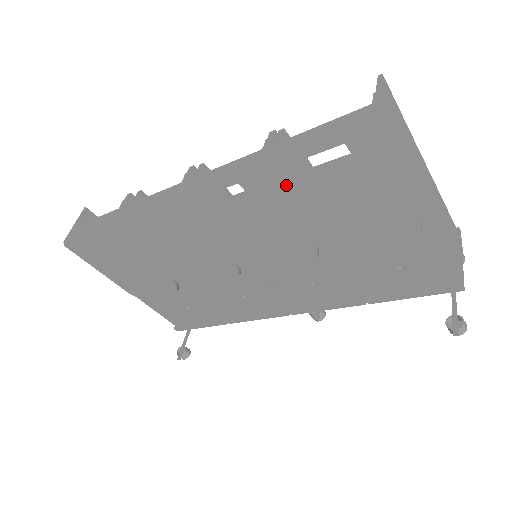
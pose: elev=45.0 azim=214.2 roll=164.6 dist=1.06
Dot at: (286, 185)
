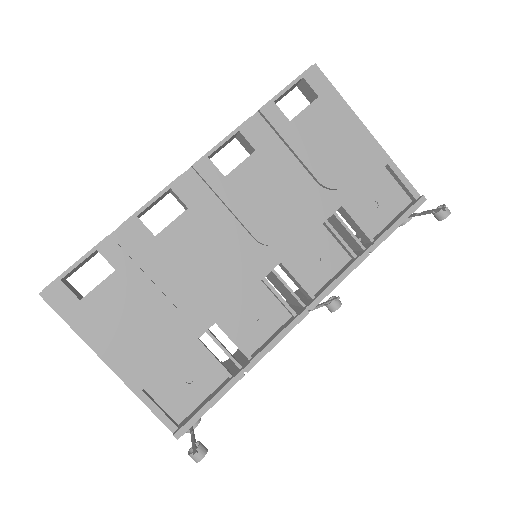
Dot at: (274, 123)
